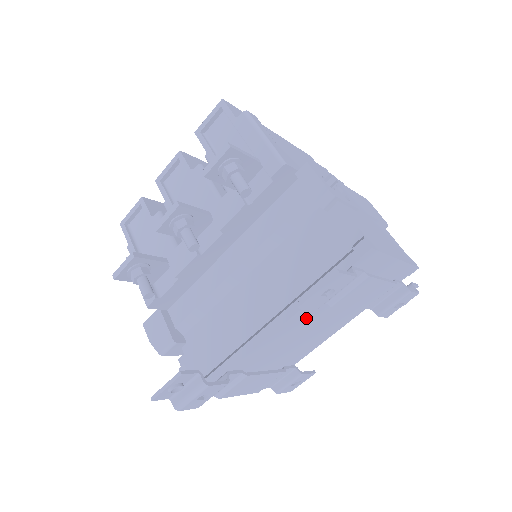
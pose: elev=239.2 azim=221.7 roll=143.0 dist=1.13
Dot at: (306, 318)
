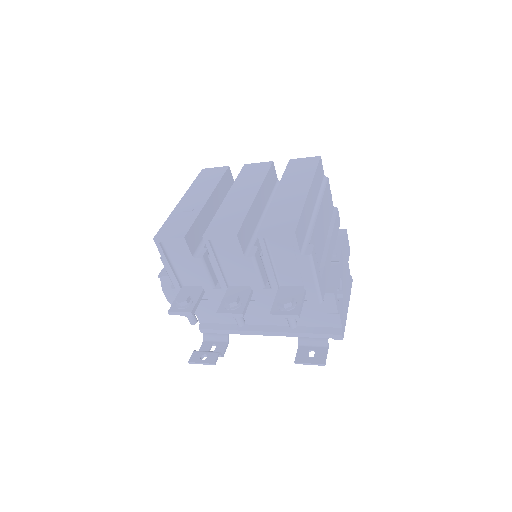
Dot at: occluded
